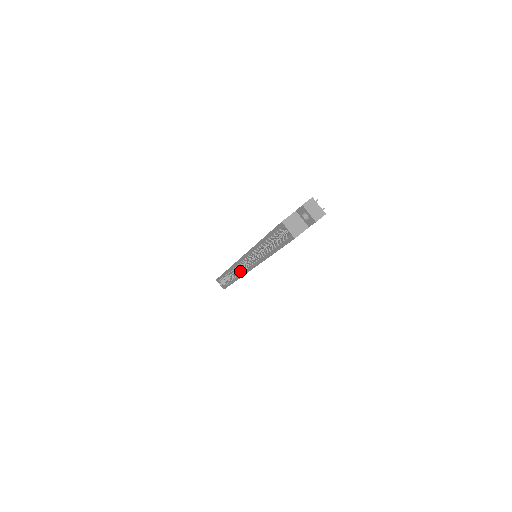
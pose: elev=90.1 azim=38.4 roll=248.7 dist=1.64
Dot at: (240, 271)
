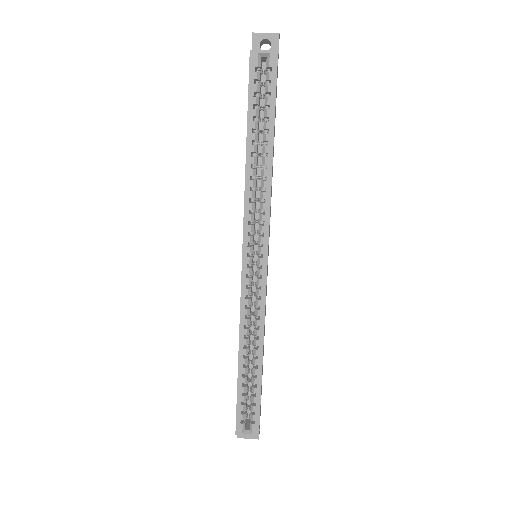
Dot at: (256, 303)
